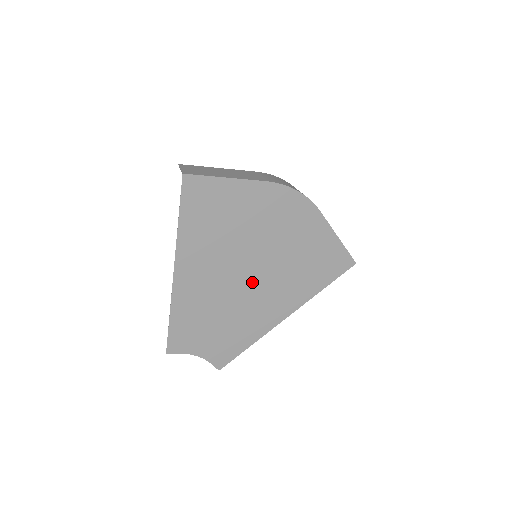
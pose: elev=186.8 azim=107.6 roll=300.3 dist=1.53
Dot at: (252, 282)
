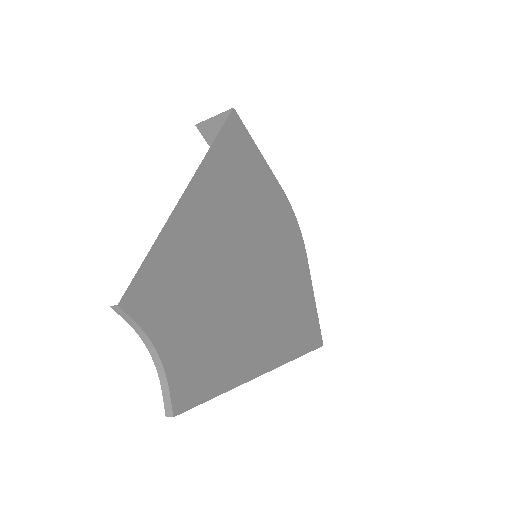
Dot at: (250, 282)
